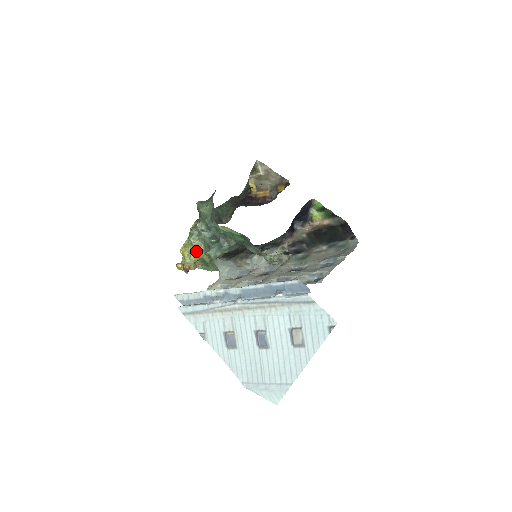
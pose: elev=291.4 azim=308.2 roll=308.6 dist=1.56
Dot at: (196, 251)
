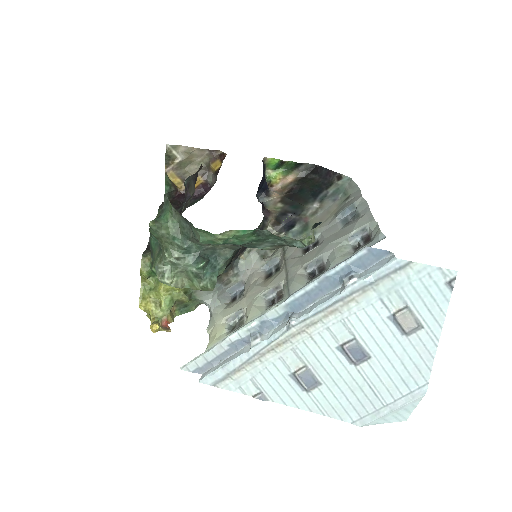
Dot at: (165, 295)
